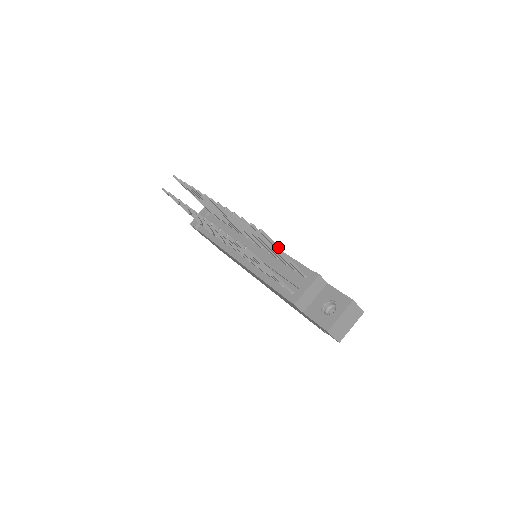
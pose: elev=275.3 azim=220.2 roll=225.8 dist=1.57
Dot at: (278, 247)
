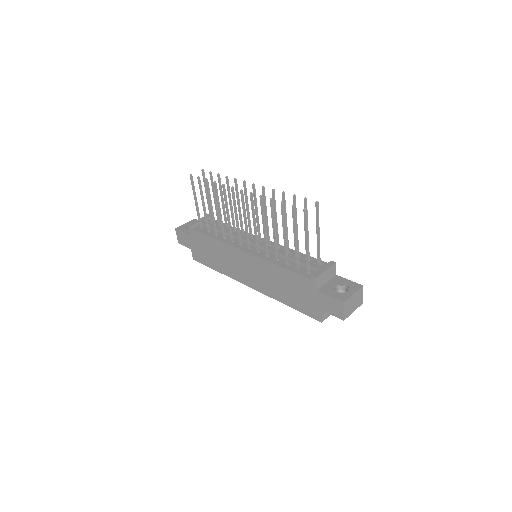
Dot at: occluded
